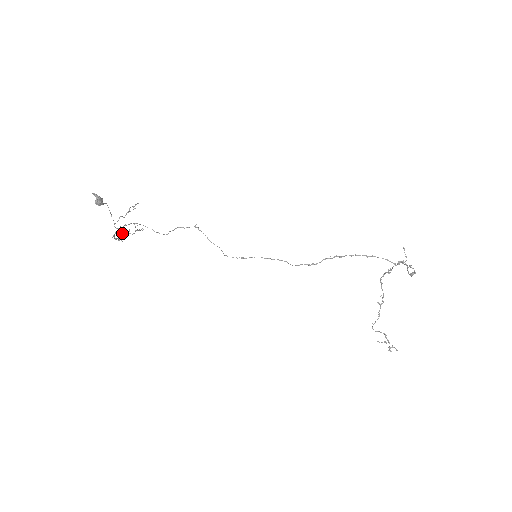
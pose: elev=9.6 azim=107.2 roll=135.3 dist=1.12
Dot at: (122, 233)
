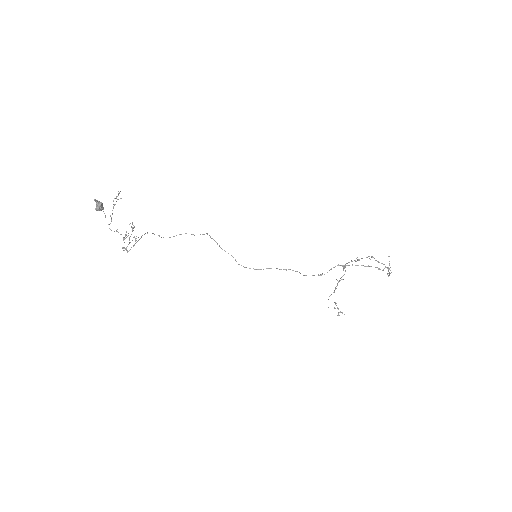
Dot at: (129, 242)
